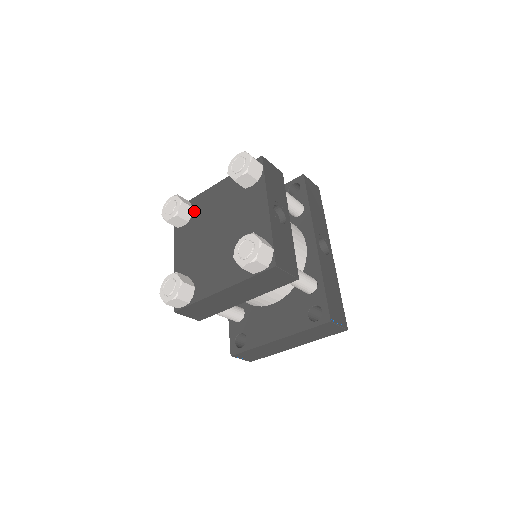
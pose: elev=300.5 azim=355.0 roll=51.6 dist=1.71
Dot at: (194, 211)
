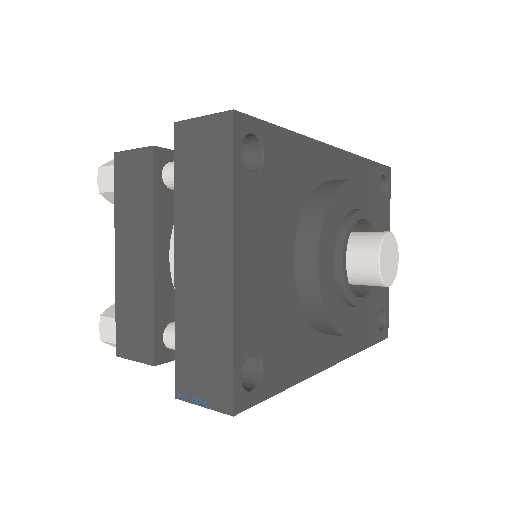
Dot at: occluded
